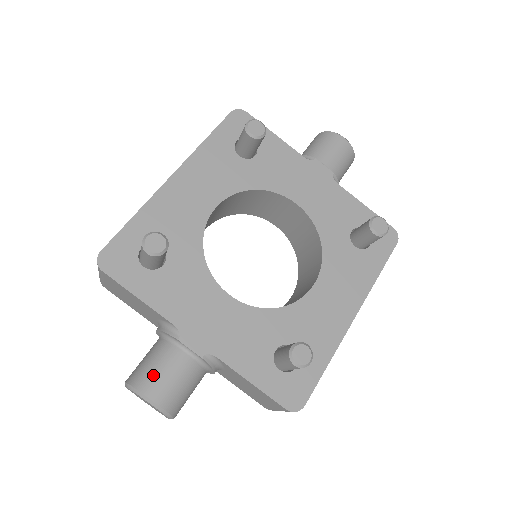
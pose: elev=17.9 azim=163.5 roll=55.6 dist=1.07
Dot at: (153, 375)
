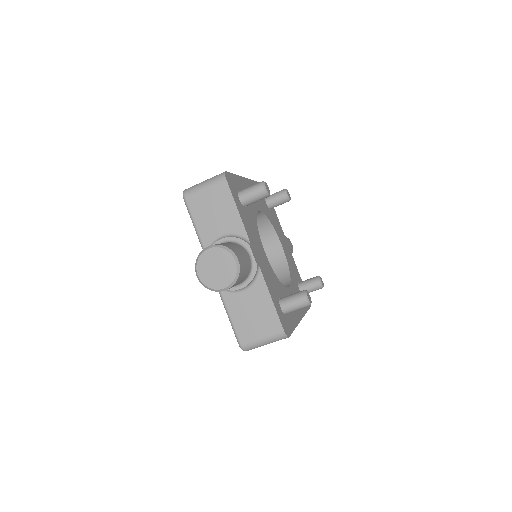
Dot at: (237, 250)
